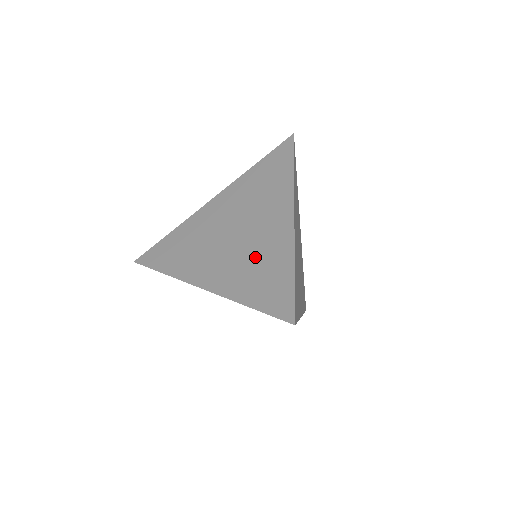
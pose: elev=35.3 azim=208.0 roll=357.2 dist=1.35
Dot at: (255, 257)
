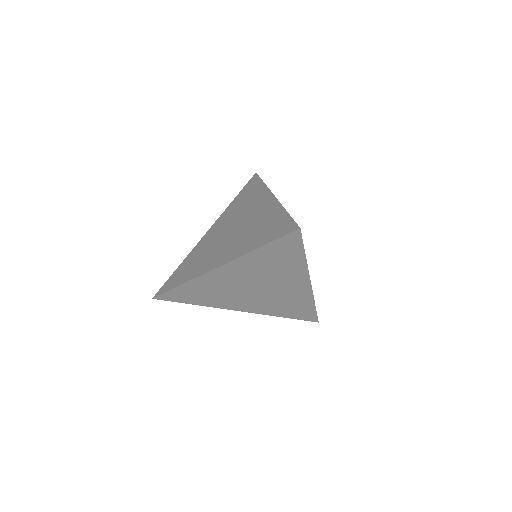
Dot at: (254, 227)
